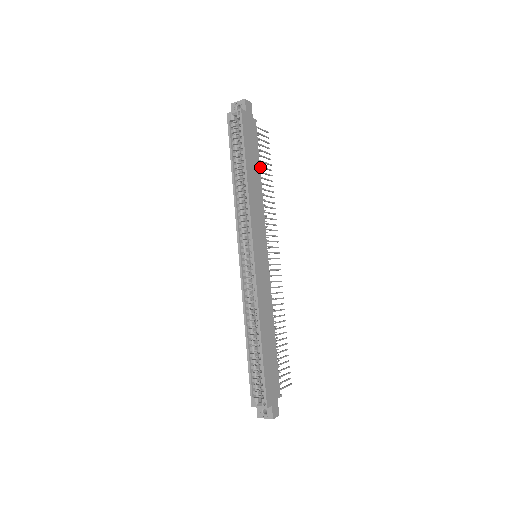
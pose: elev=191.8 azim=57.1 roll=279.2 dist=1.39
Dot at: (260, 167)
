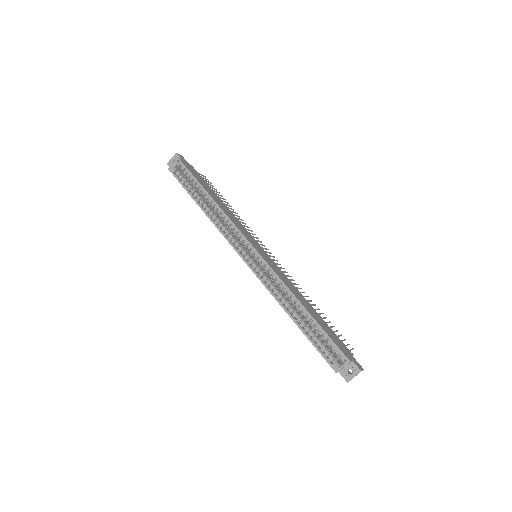
Dot at: occluded
